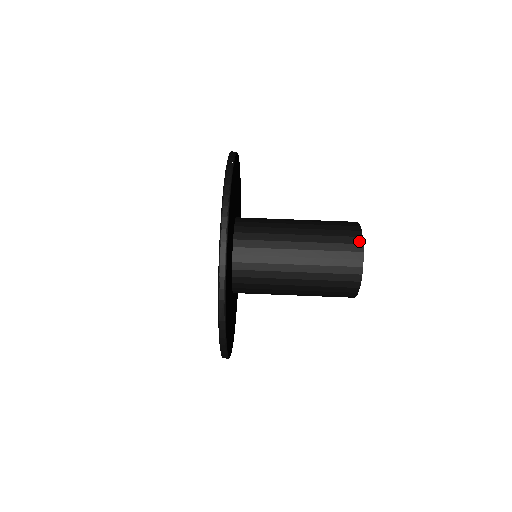
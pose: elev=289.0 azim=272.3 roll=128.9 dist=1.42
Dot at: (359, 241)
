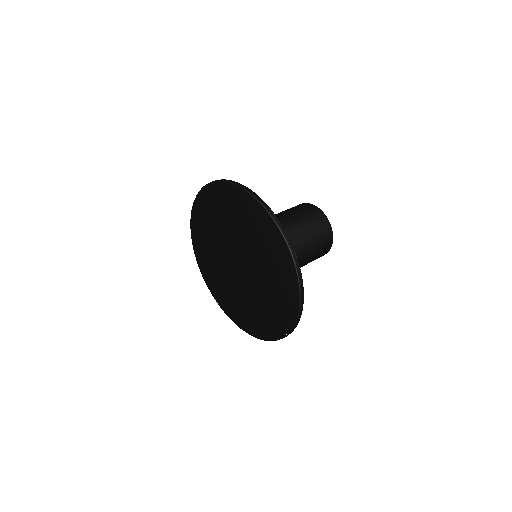
Dot at: (303, 204)
